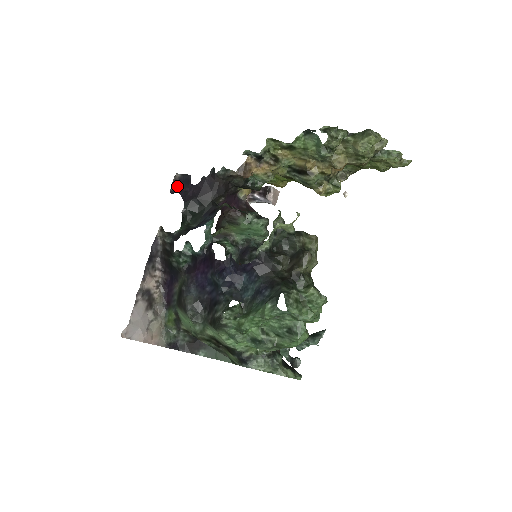
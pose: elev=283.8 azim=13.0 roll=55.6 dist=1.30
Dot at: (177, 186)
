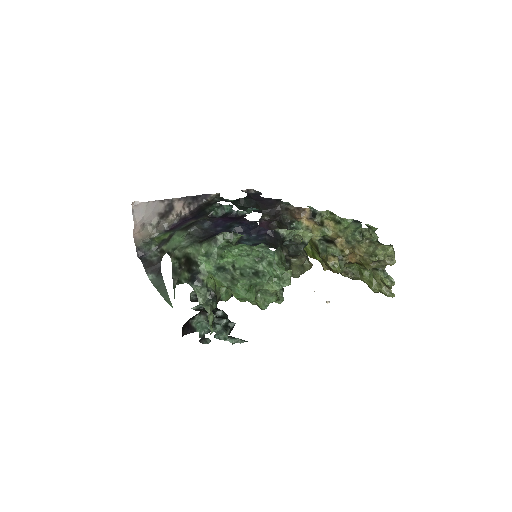
Dot at: occluded
